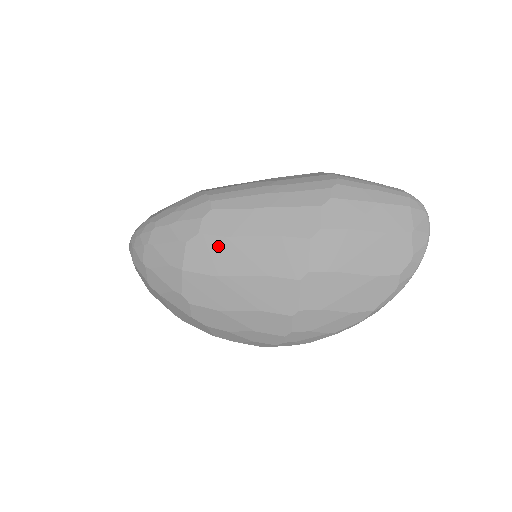
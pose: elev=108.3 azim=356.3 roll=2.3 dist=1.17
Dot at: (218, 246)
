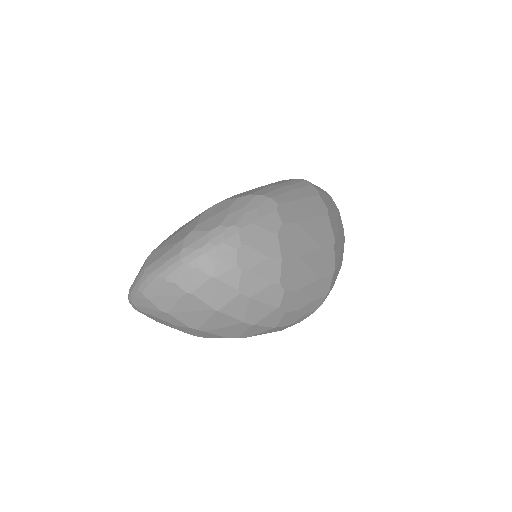
Dot at: (295, 231)
